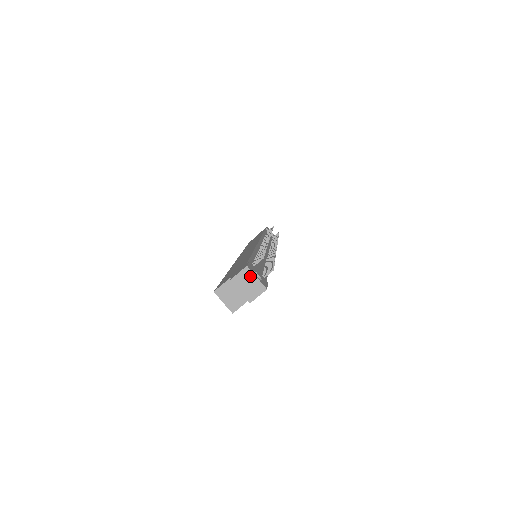
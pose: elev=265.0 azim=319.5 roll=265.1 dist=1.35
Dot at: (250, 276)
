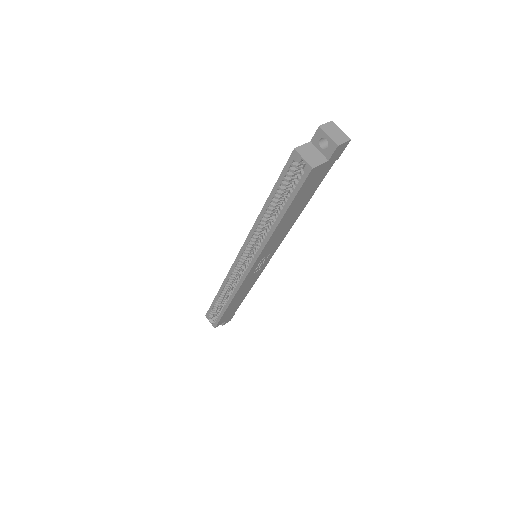
Dot at: (336, 128)
